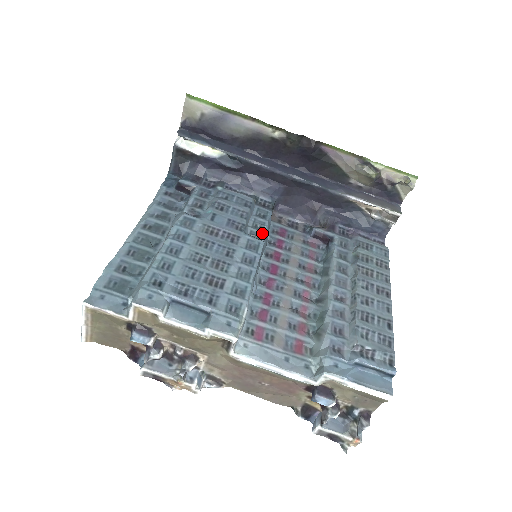
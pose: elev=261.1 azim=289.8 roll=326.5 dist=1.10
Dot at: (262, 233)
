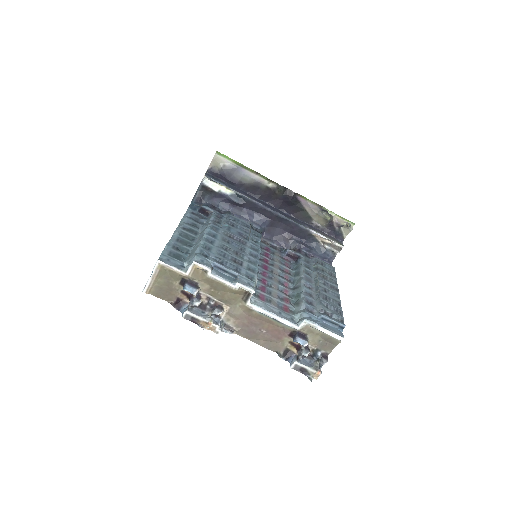
Dot at: (258, 244)
